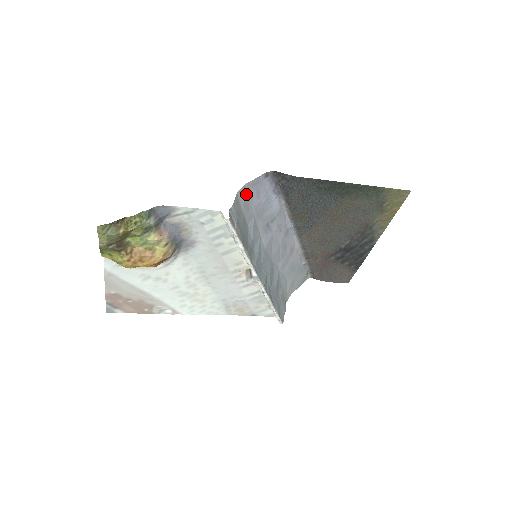
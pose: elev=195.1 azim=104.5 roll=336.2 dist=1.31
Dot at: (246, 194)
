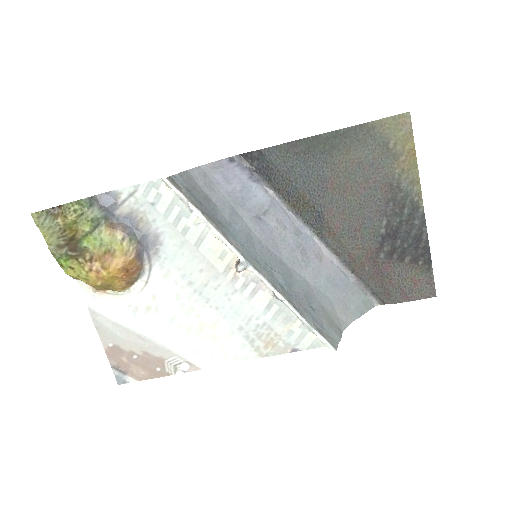
Dot at: (206, 176)
